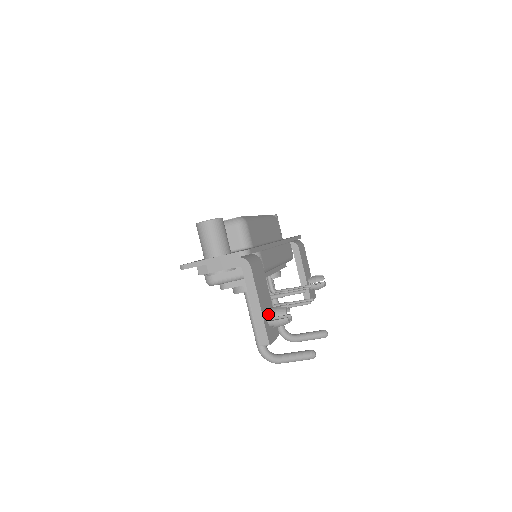
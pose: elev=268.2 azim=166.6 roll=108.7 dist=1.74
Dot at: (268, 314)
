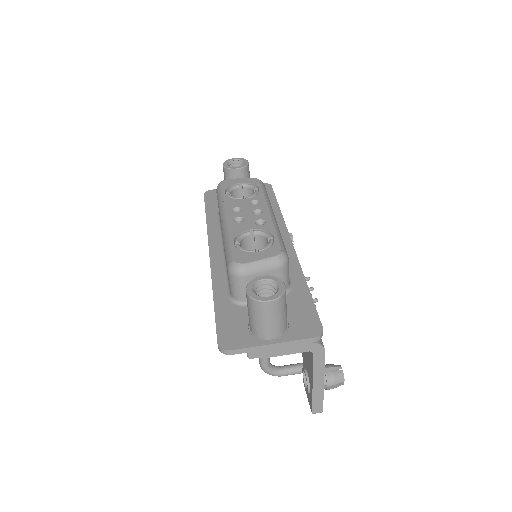
Dot at: occluded
